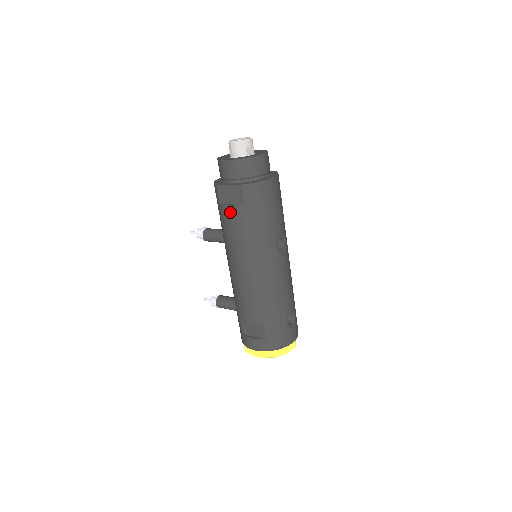
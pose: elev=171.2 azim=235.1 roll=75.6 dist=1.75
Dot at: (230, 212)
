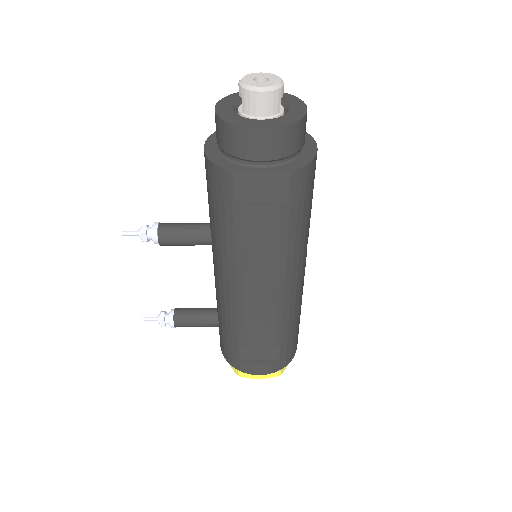
Dot at: (260, 216)
